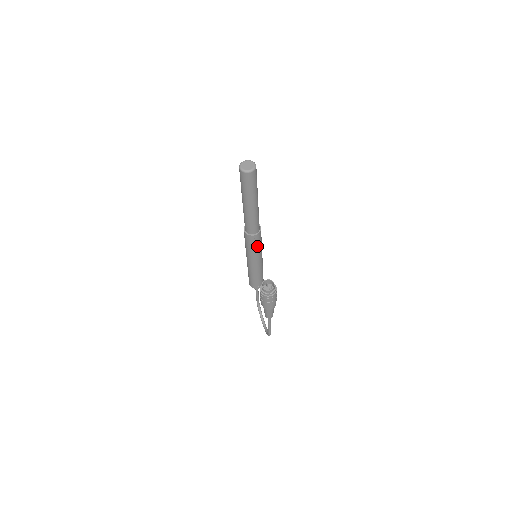
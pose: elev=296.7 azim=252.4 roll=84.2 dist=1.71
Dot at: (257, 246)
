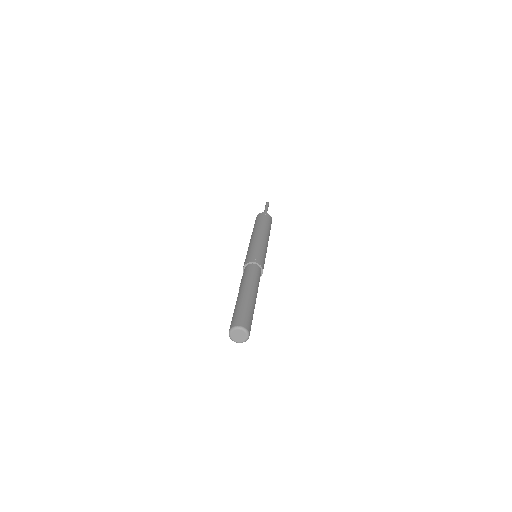
Dot at: occluded
